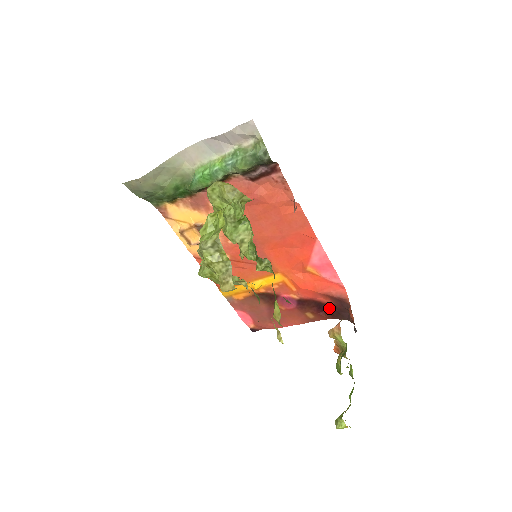
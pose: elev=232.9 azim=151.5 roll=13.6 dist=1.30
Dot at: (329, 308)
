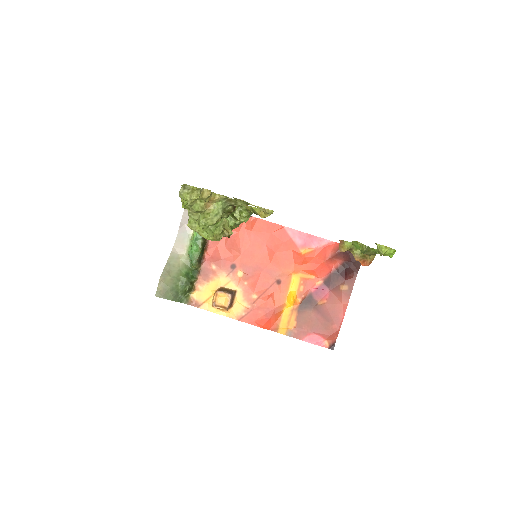
Dot at: (346, 267)
